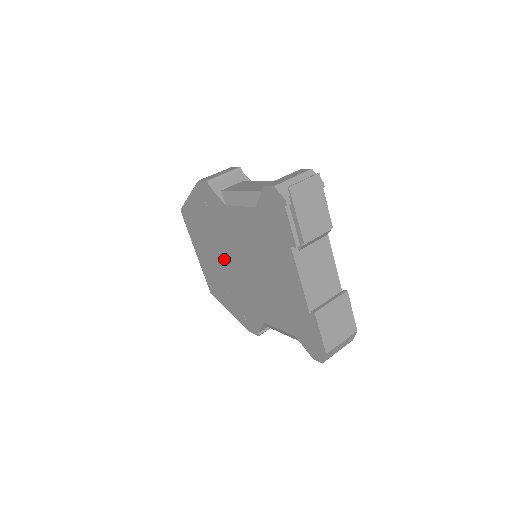
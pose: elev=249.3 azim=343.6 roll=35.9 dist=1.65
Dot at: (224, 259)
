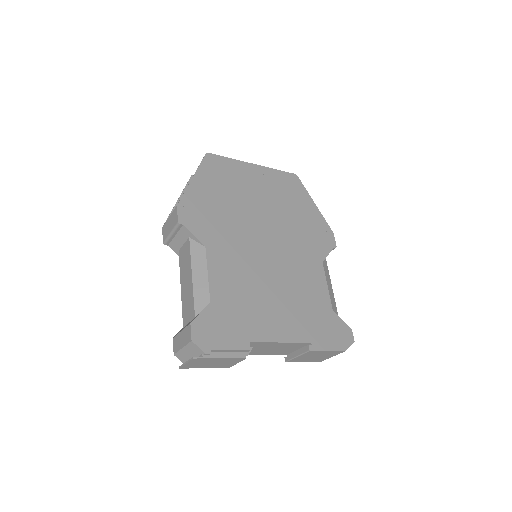
Dot at: occluded
